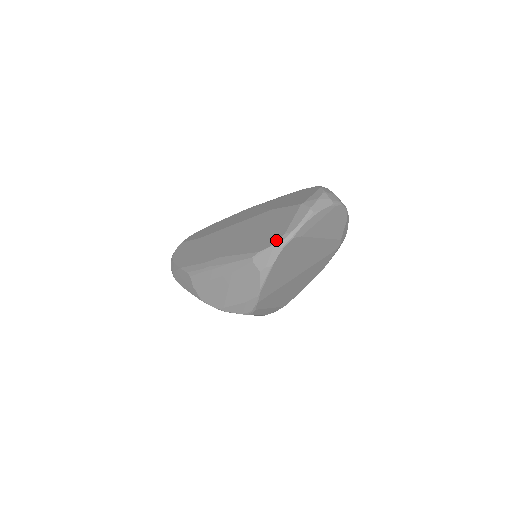
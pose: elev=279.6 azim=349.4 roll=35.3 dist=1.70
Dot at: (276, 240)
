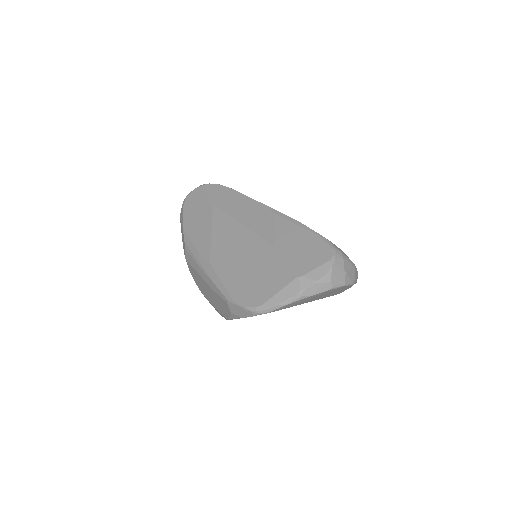
Dot at: (252, 305)
